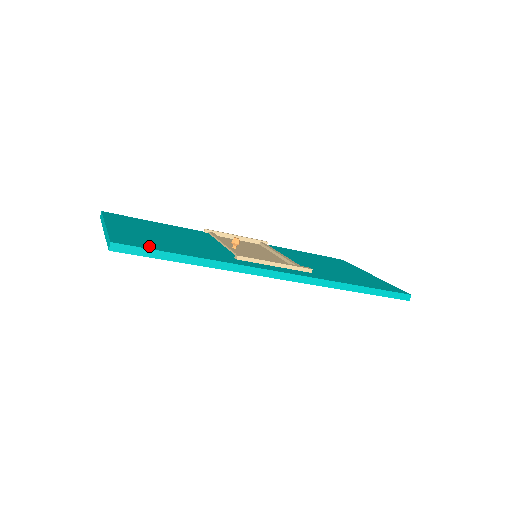
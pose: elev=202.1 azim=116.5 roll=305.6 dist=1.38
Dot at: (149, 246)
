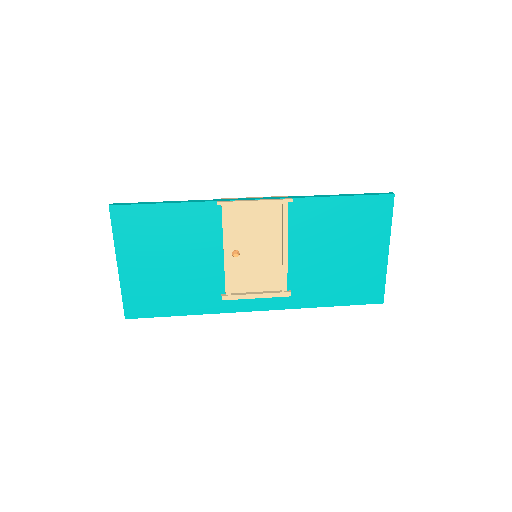
Dot at: (151, 311)
